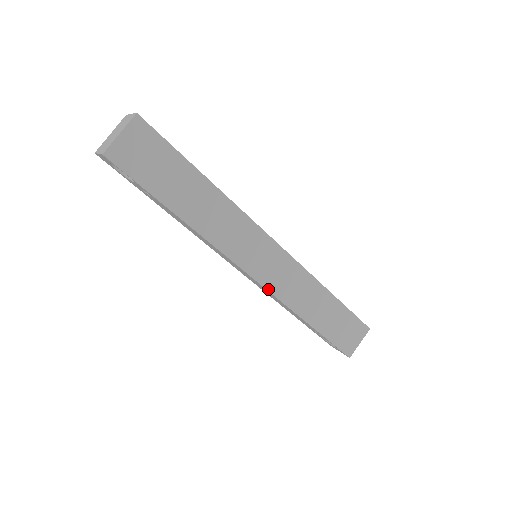
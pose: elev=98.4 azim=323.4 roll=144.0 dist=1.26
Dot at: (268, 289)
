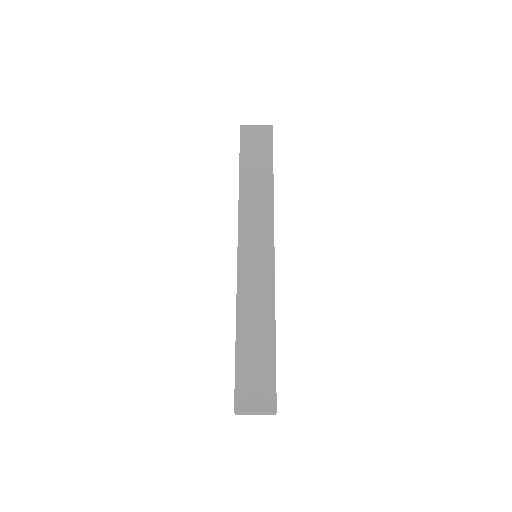
Dot at: (238, 269)
